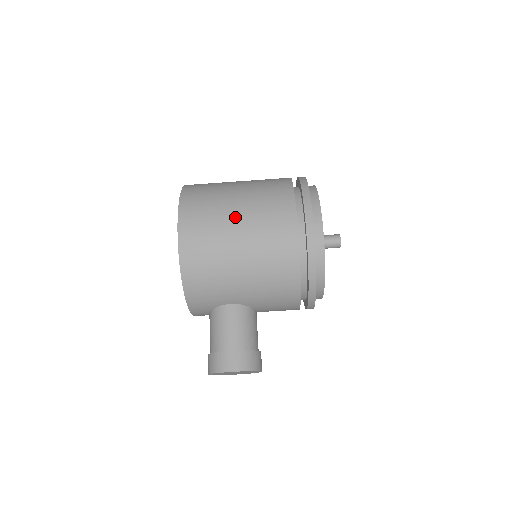
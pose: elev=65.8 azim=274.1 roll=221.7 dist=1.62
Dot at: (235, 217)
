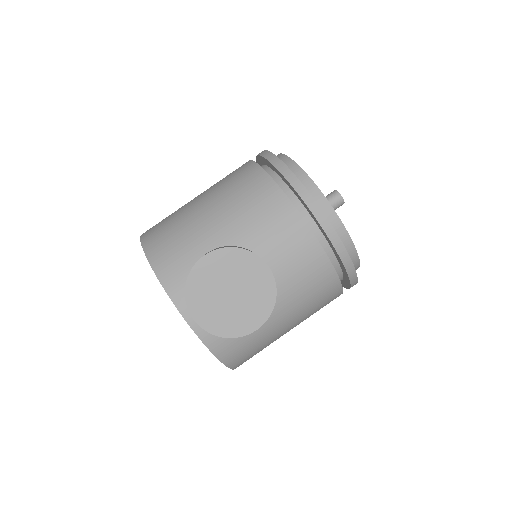
Dot at: occluded
